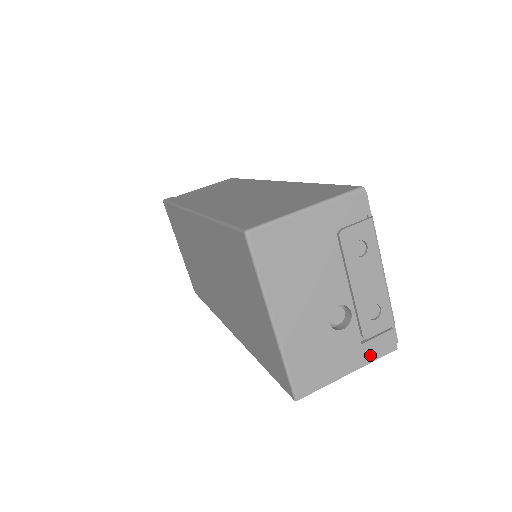
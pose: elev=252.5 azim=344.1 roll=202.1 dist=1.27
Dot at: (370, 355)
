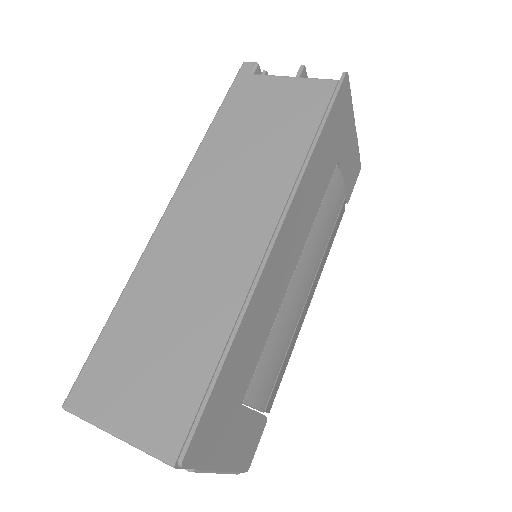
Dot at: occluded
